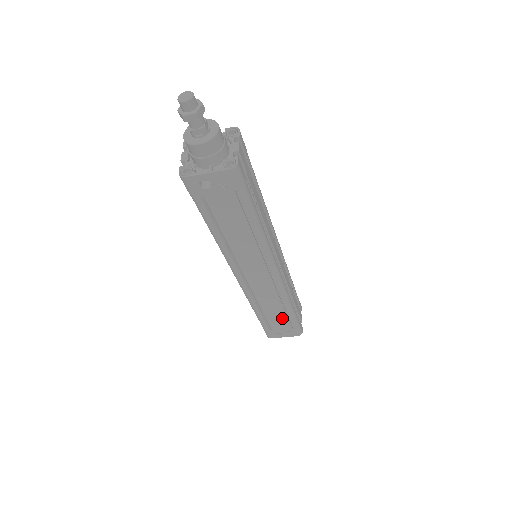
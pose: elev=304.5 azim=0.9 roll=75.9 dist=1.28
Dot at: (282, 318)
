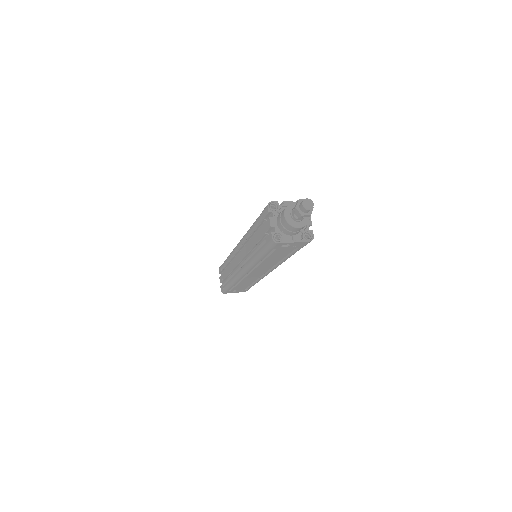
Dot at: (246, 286)
